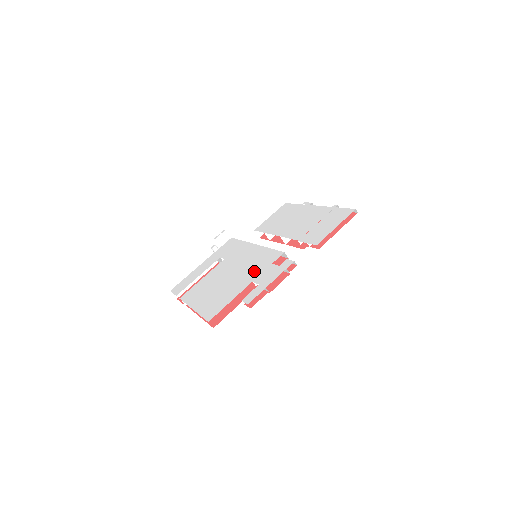
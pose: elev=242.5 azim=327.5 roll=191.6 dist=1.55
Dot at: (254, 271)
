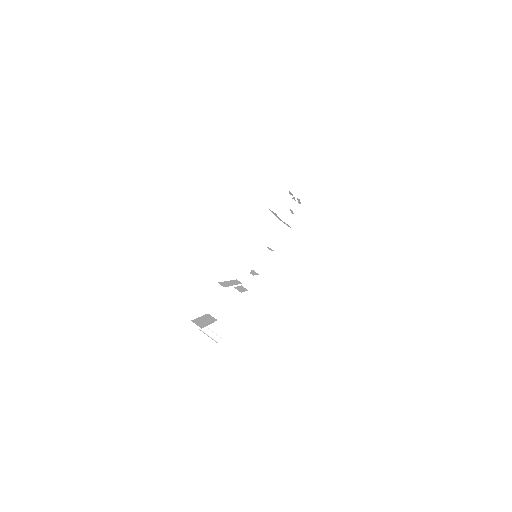
Dot at: occluded
